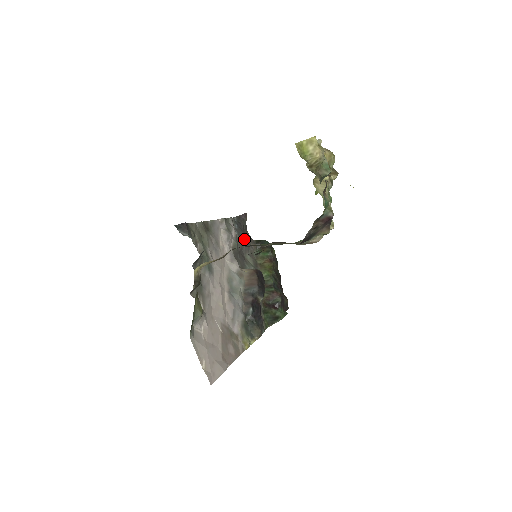
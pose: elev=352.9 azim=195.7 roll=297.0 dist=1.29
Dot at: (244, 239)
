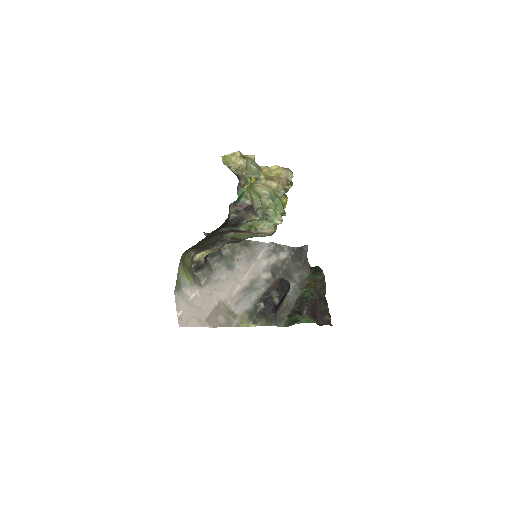
Dot at: (296, 263)
